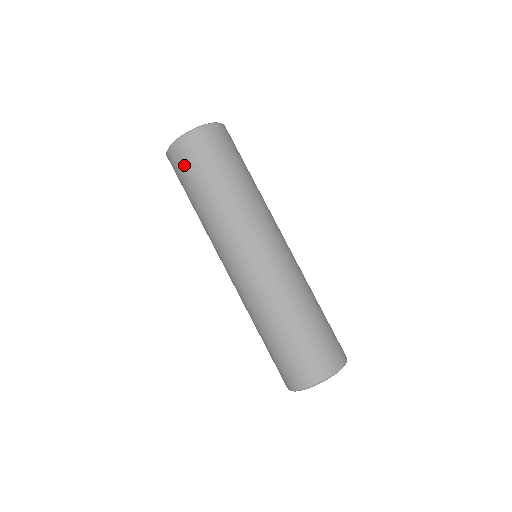
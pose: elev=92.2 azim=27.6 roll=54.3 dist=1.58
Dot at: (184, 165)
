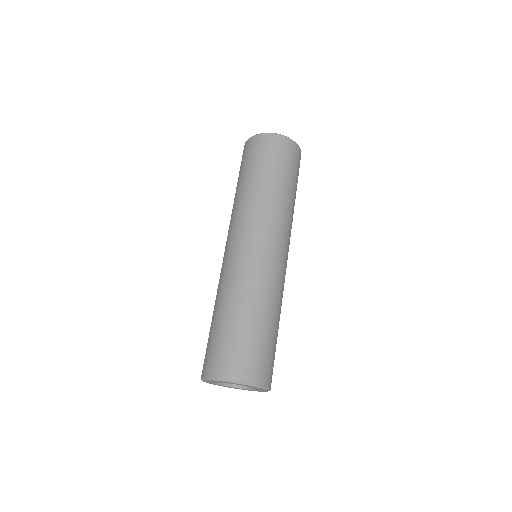
Dot at: (246, 155)
